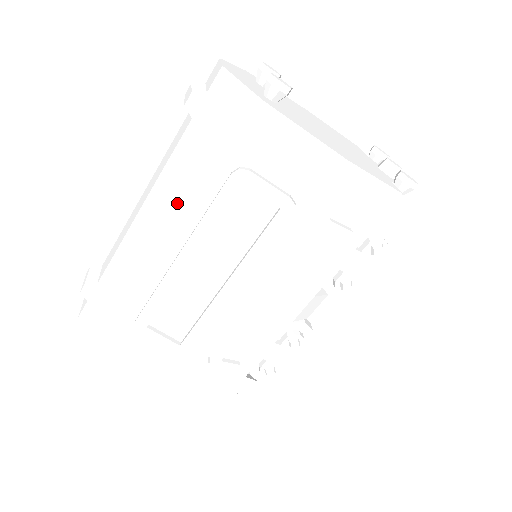
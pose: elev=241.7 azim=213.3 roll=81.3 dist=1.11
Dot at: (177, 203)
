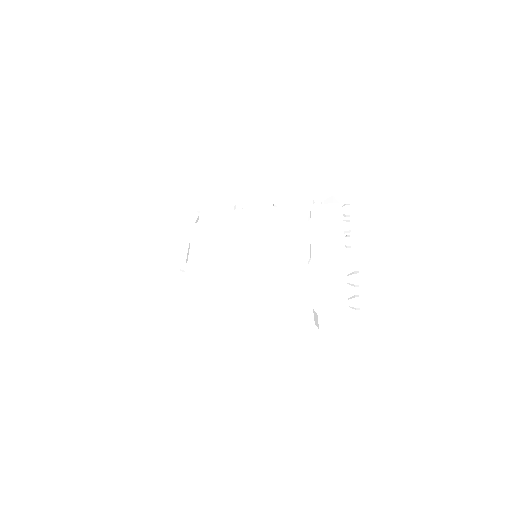
Dot at: occluded
